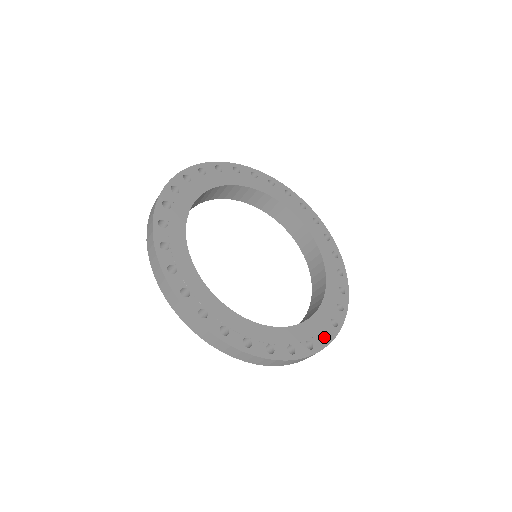
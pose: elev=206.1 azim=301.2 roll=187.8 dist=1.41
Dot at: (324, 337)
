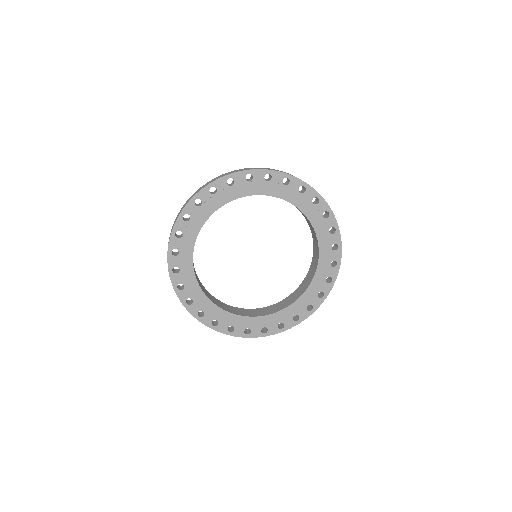
Dot at: (298, 316)
